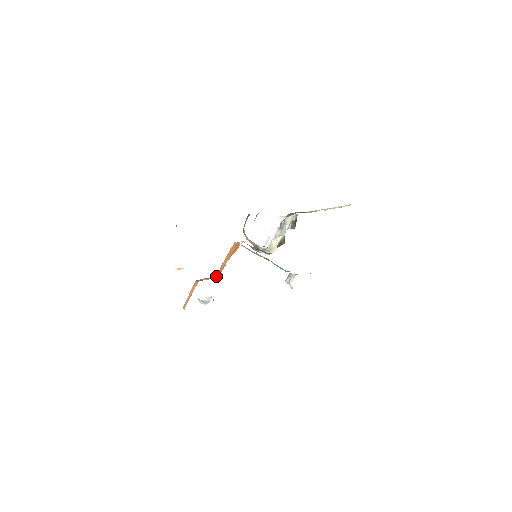
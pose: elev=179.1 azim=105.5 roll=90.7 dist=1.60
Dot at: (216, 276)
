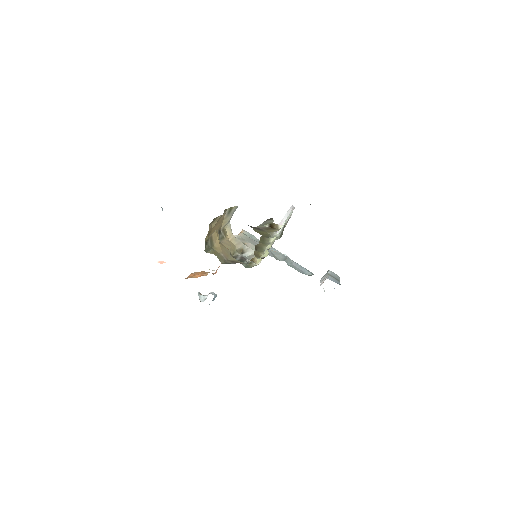
Dot at: (216, 270)
